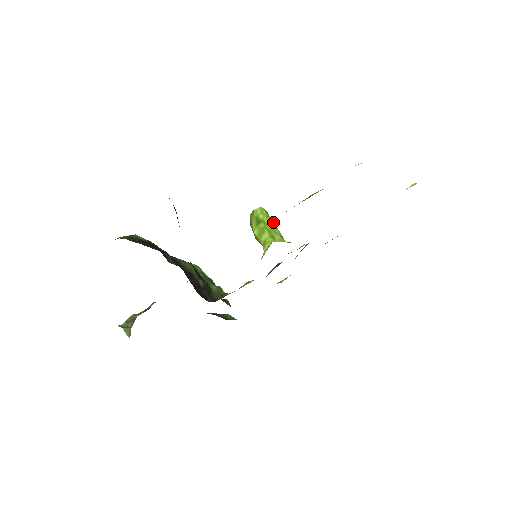
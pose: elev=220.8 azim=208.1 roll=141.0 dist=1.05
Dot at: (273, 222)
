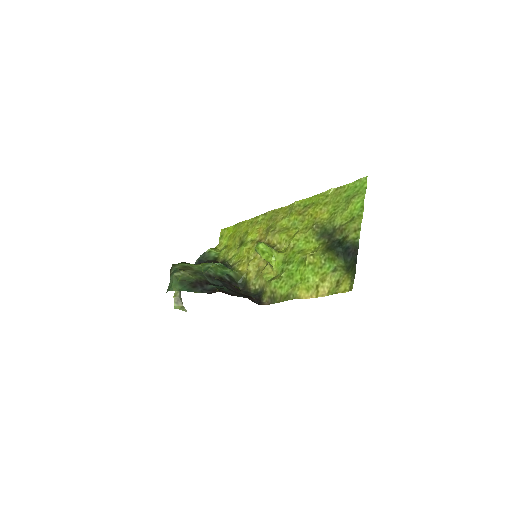
Dot at: (270, 247)
